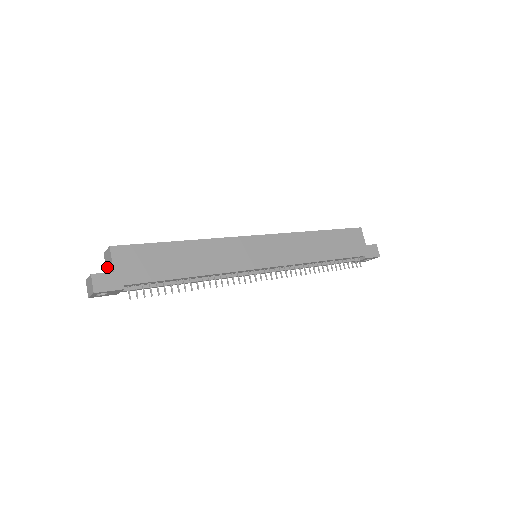
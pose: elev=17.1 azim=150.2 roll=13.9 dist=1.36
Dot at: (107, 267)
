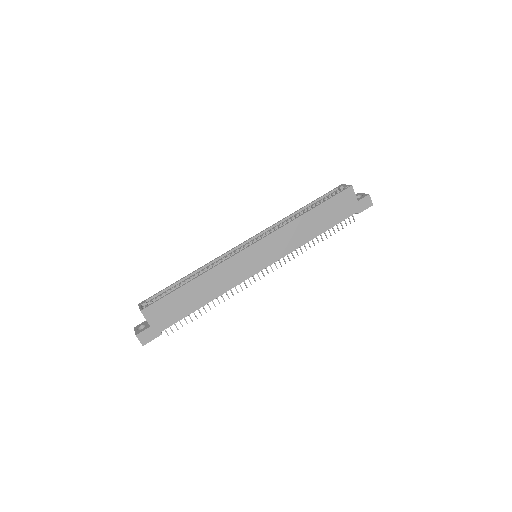
Dot at: occluded
